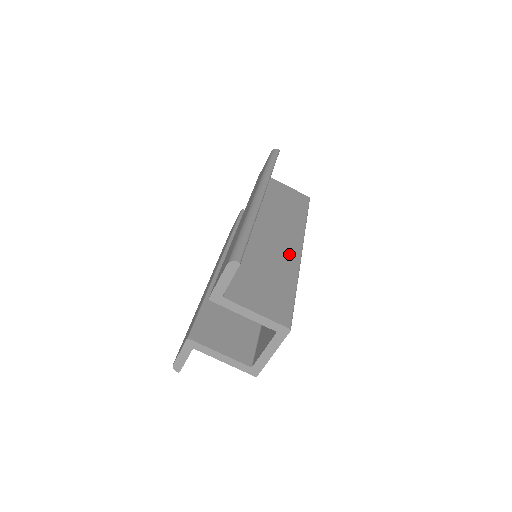
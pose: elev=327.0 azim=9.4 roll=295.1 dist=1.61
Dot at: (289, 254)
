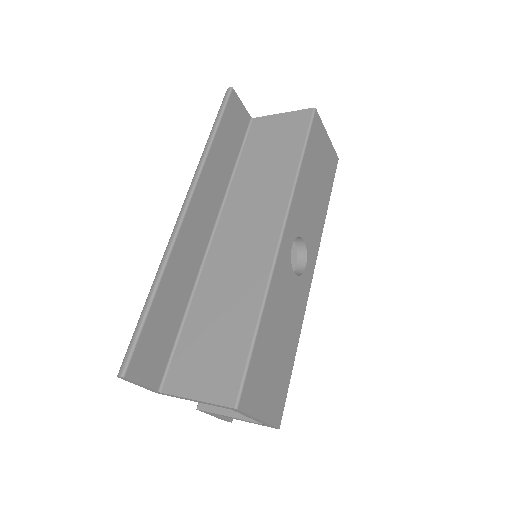
Dot at: (258, 260)
